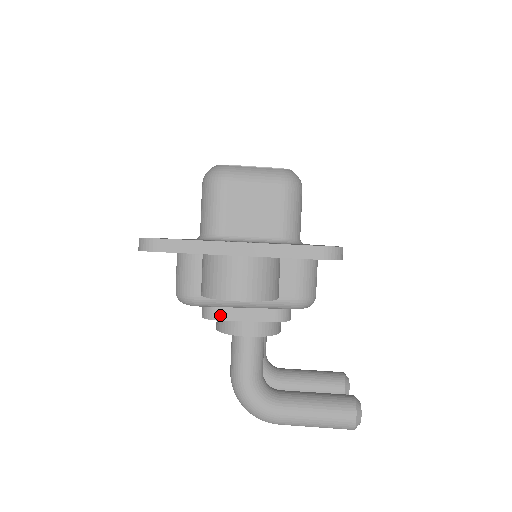
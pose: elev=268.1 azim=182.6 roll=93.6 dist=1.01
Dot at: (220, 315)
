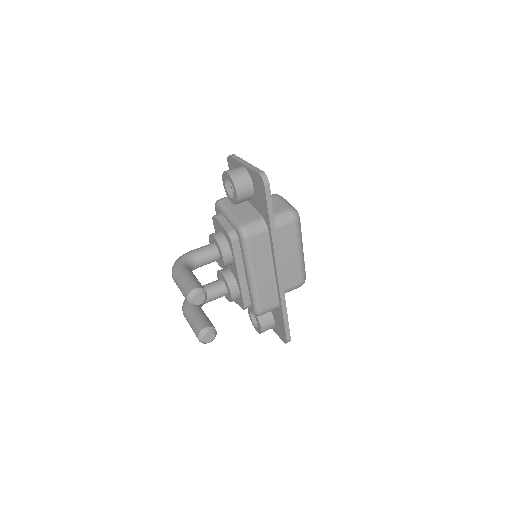
Dot at: (217, 216)
